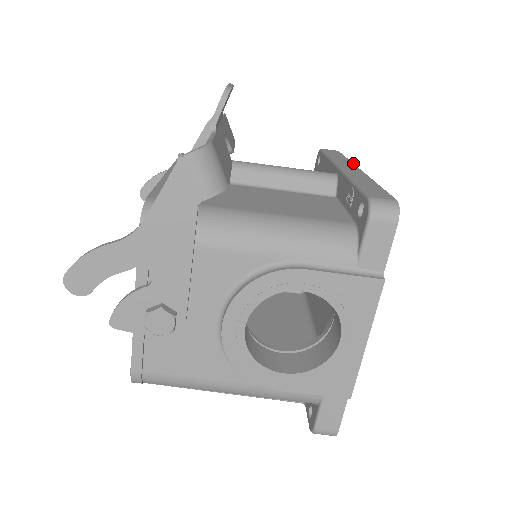
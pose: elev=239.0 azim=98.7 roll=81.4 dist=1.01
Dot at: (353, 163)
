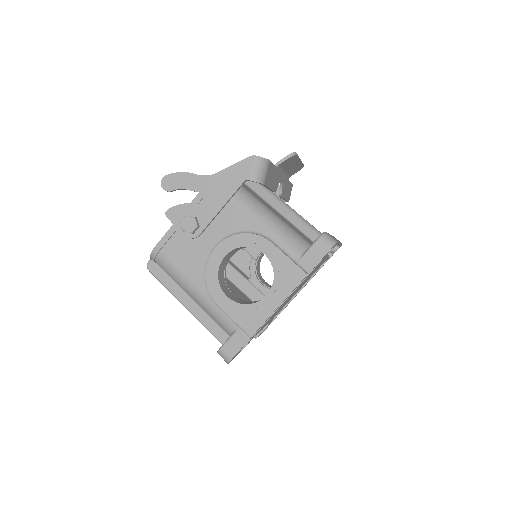
Dot at: occluded
